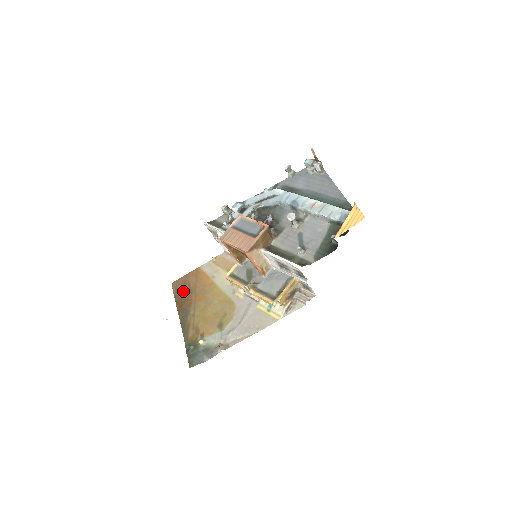
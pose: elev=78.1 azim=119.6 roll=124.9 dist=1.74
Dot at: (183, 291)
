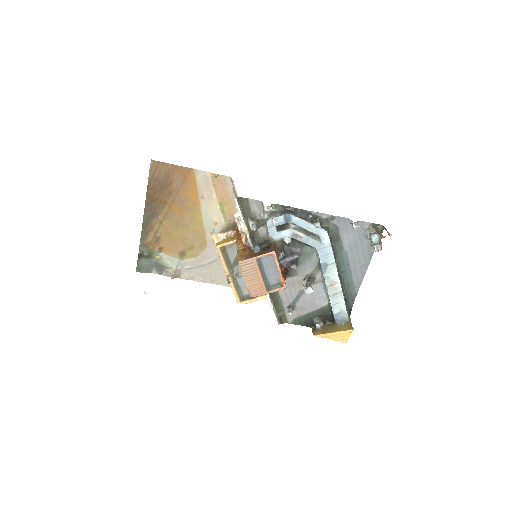
Dot at: (161, 184)
